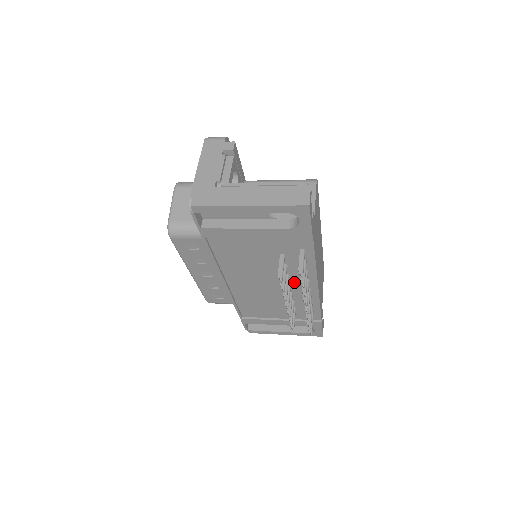
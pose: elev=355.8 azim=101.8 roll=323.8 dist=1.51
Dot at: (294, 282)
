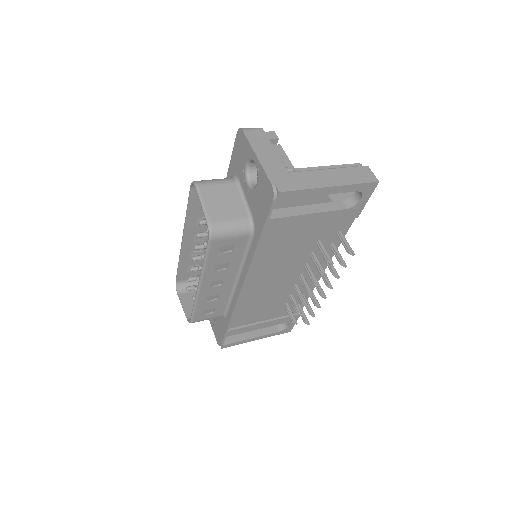
Dot at: occluded
